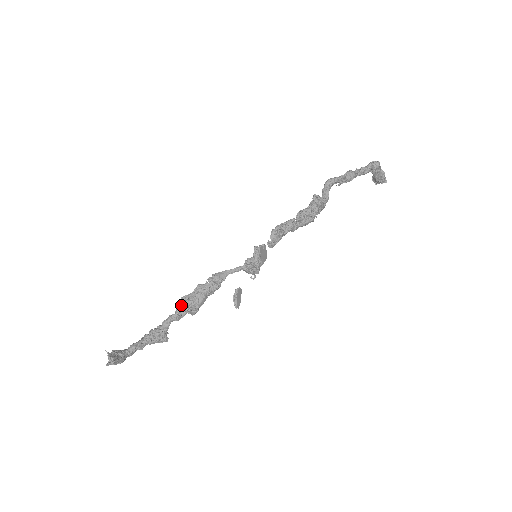
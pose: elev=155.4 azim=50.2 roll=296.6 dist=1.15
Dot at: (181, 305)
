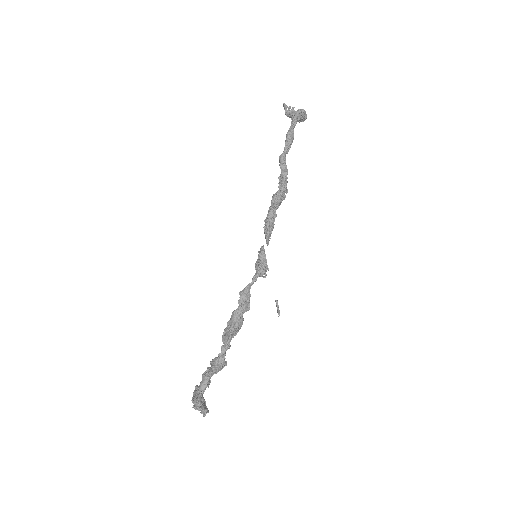
Dot at: (231, 337)
